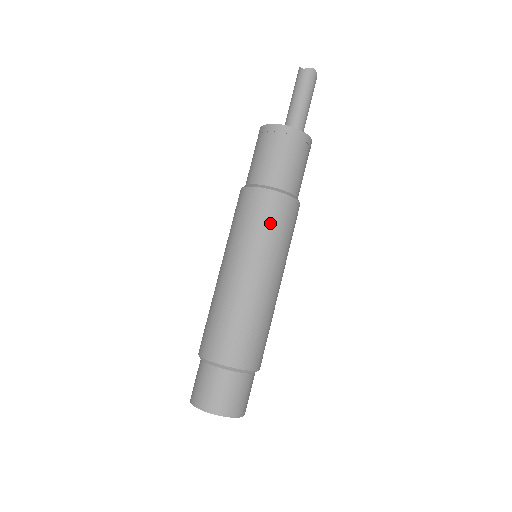
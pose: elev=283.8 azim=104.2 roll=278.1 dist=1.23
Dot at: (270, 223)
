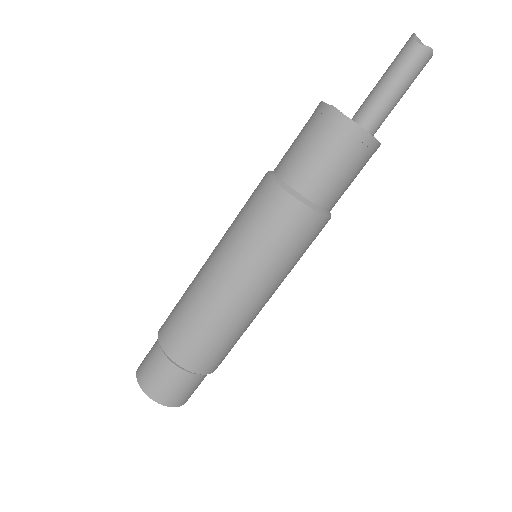
Dot at: (287, 242)
